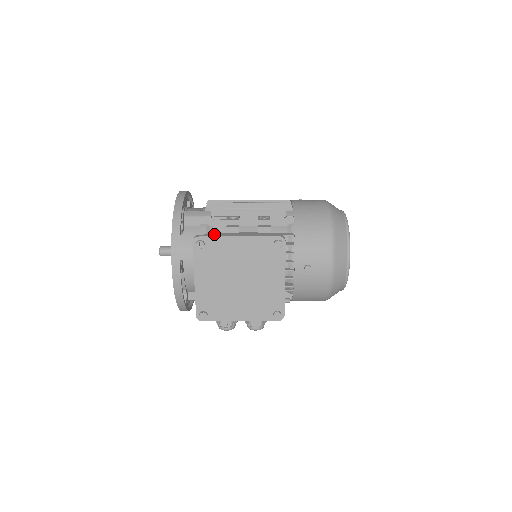
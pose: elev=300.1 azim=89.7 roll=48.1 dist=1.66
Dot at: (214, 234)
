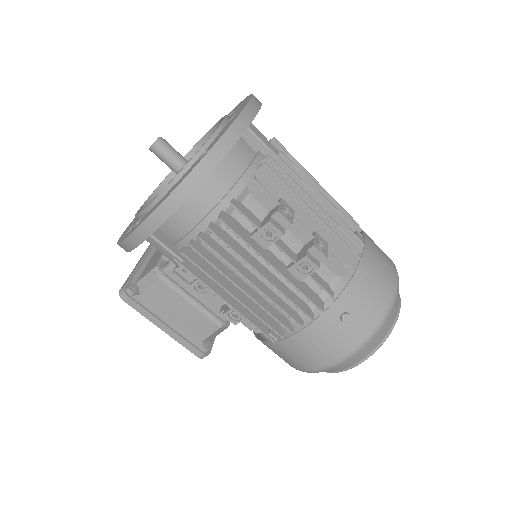
Dot at: (142, 308)
